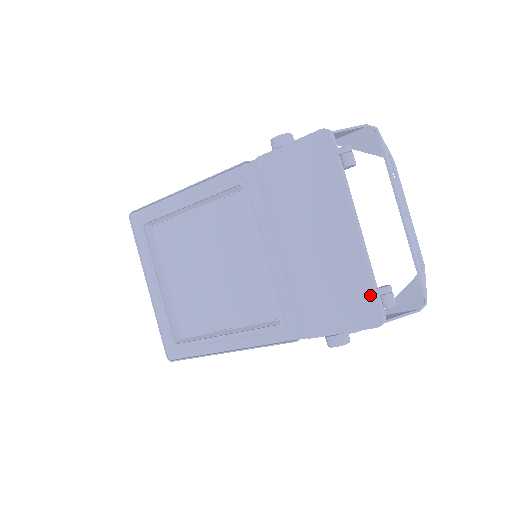
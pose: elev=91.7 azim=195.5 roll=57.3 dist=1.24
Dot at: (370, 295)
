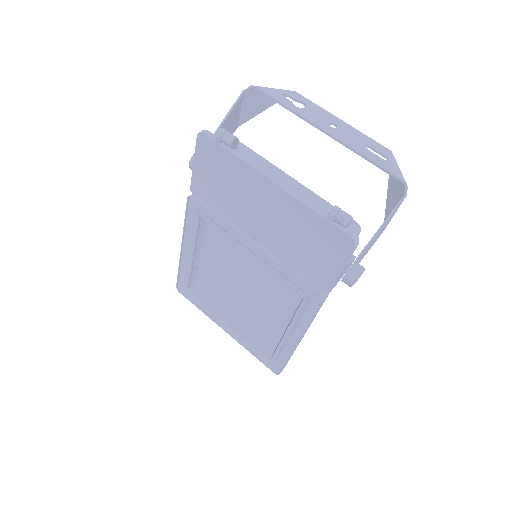
Dot at: (327, 227)
